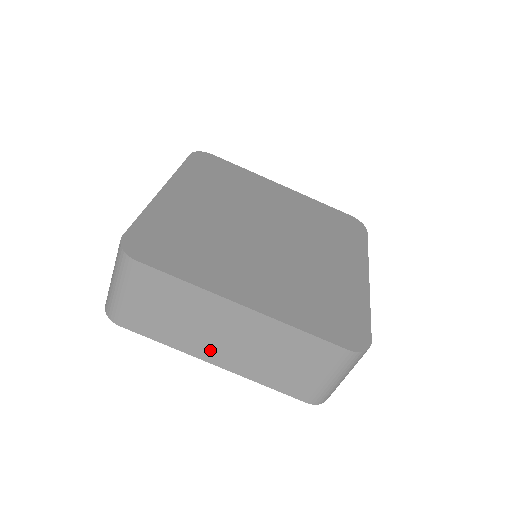
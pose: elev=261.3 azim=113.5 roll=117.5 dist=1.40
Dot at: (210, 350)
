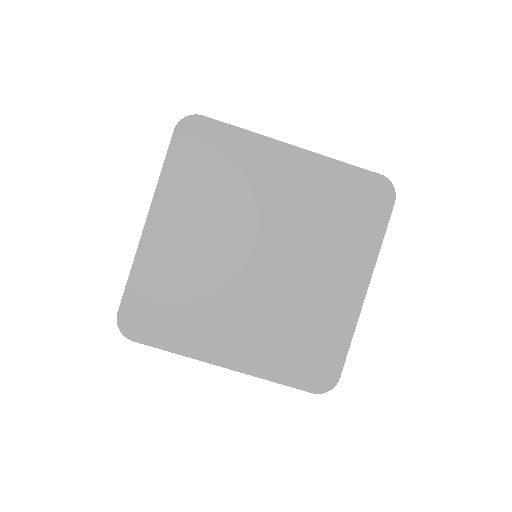
Dot at: occluded
